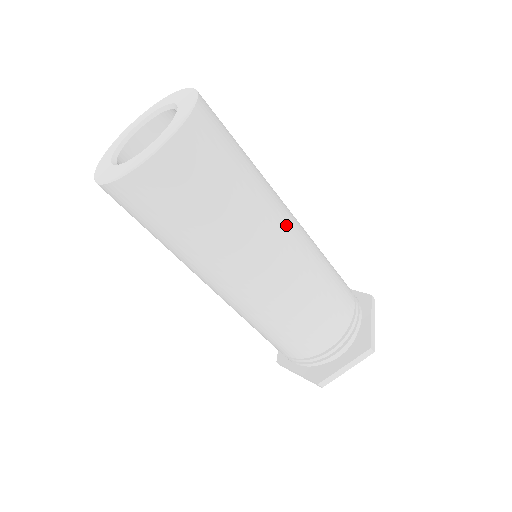
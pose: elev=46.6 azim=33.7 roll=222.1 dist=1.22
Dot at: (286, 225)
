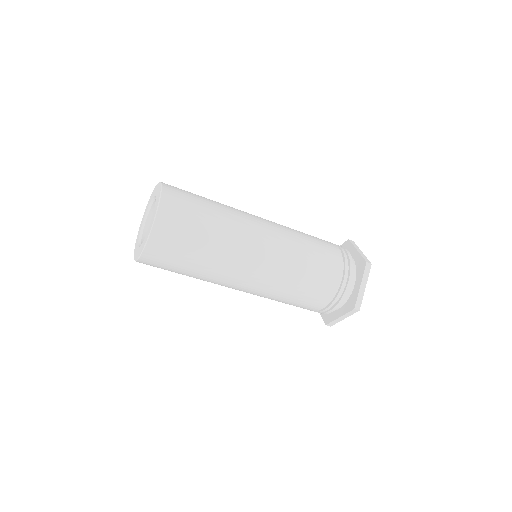
Dot at: (255, 219)
